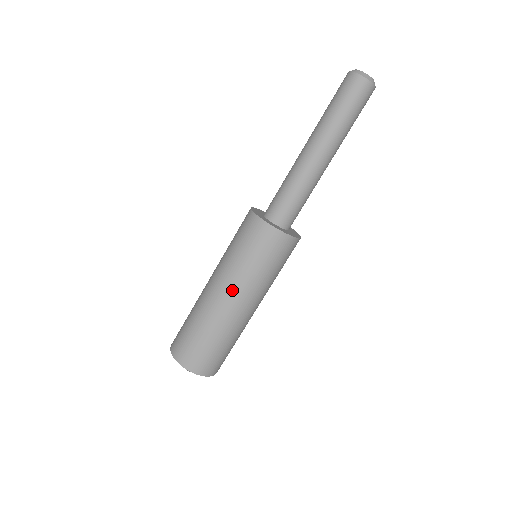
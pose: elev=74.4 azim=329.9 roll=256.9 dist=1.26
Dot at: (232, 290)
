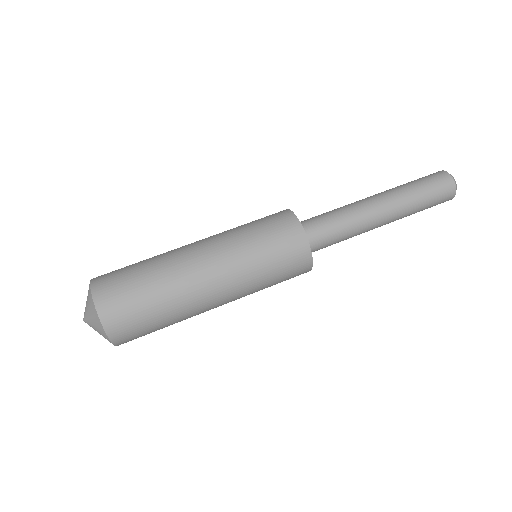
Dot at: (207, 238)
